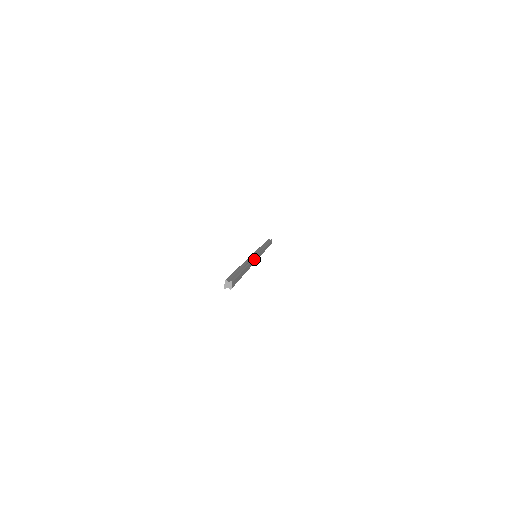
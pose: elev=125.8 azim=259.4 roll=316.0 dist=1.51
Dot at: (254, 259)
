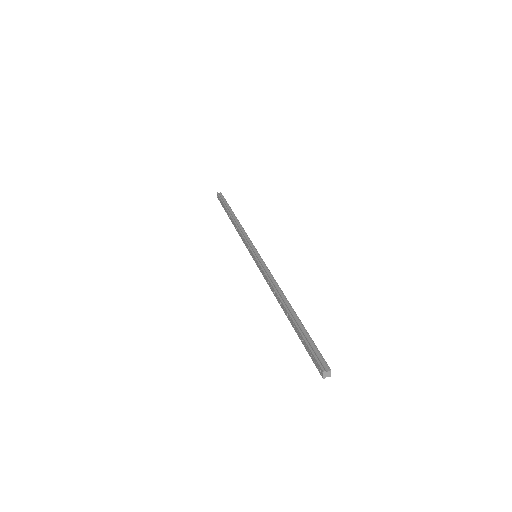
Dot at: (270, 273)
